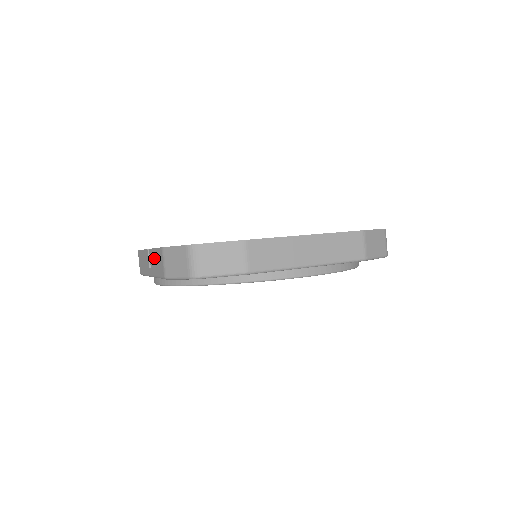
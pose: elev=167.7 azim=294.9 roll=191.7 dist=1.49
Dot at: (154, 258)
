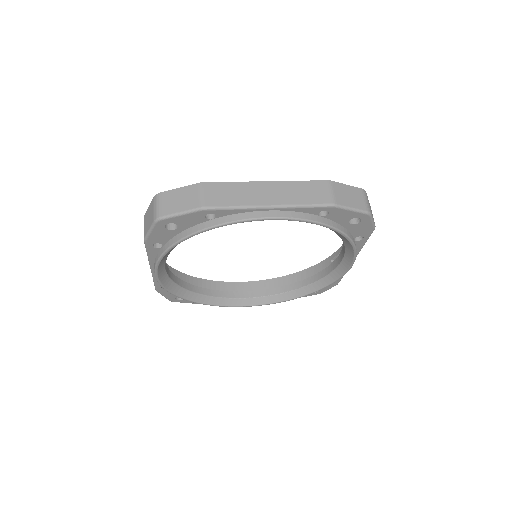
Dot at: occluded
